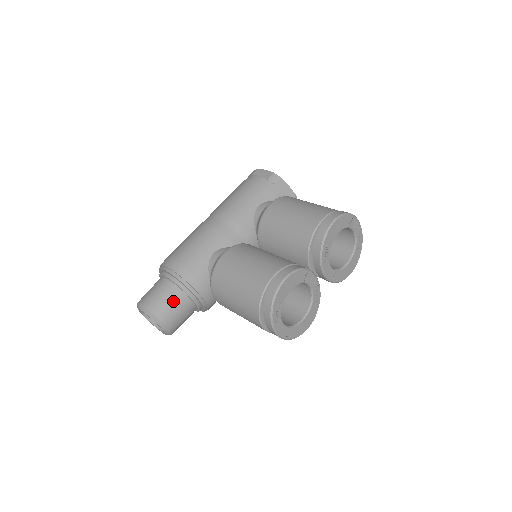
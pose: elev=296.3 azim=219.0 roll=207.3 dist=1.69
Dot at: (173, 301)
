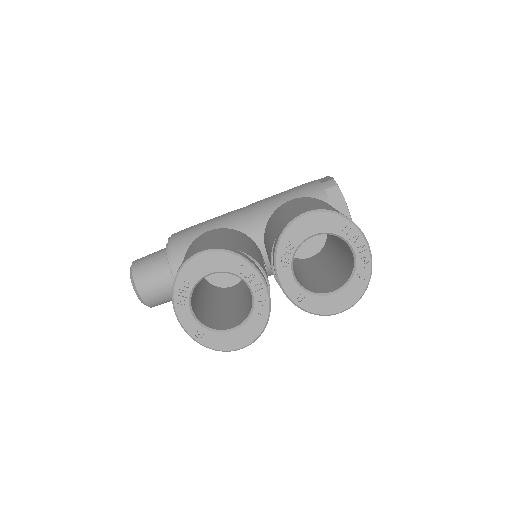
Dot at: (155, 267)
